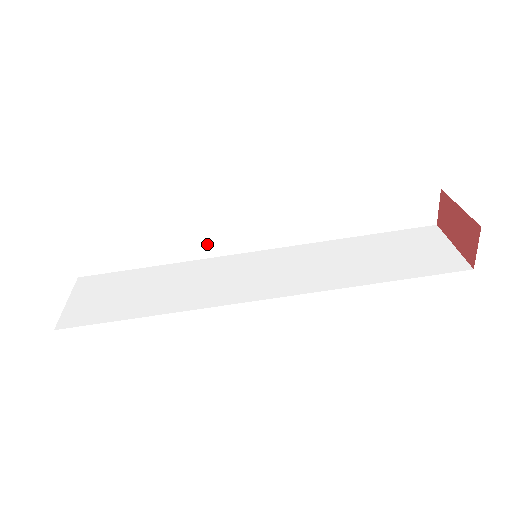
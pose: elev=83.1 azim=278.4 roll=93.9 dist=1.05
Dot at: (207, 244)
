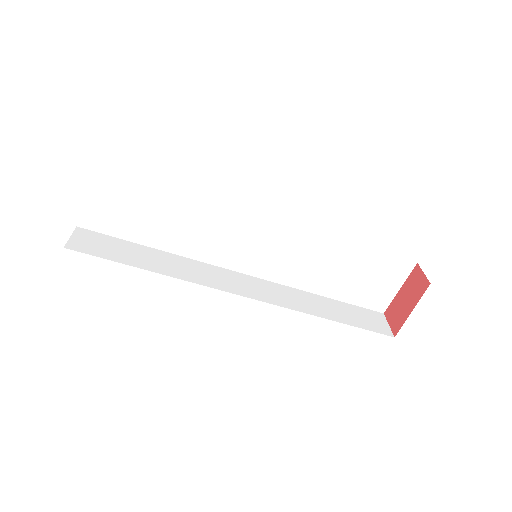
Dot at: occluded
